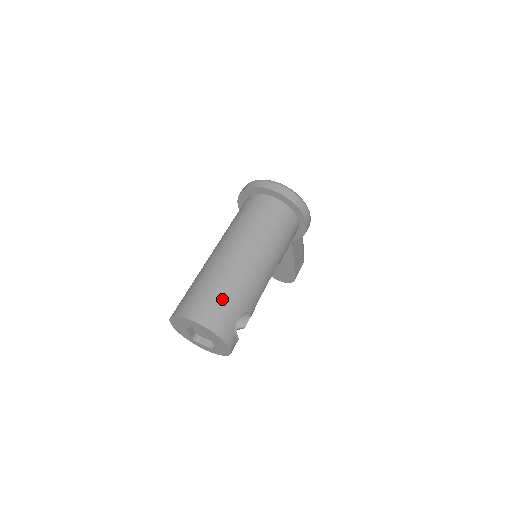
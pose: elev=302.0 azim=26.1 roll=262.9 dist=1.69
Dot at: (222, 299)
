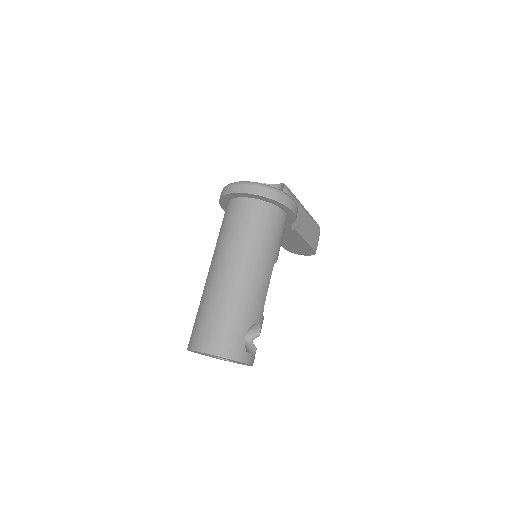
Dot at: (223, 323)
